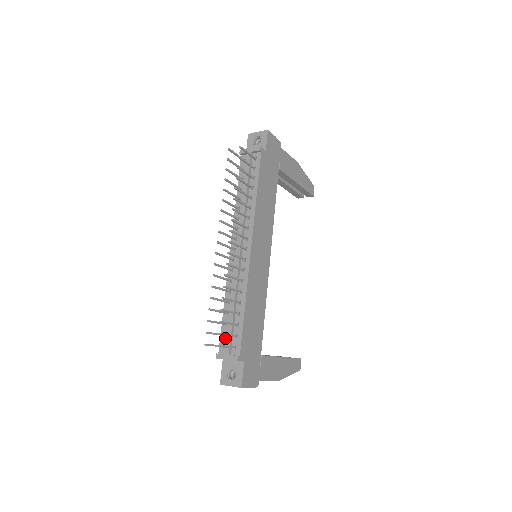
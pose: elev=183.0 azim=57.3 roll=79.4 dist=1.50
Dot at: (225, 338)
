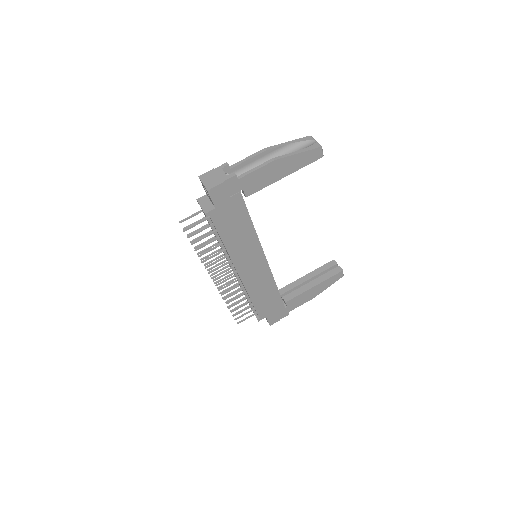
Dot at: occluded
